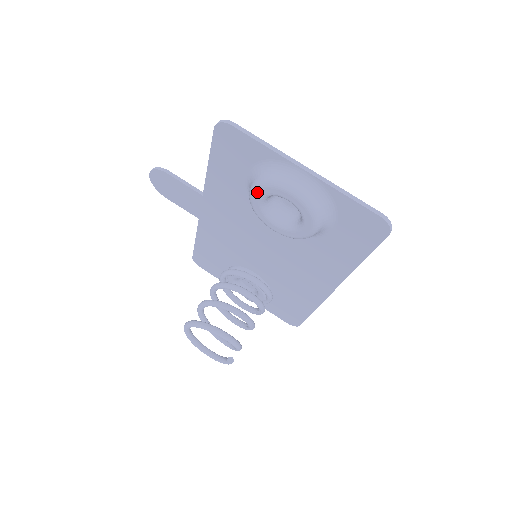
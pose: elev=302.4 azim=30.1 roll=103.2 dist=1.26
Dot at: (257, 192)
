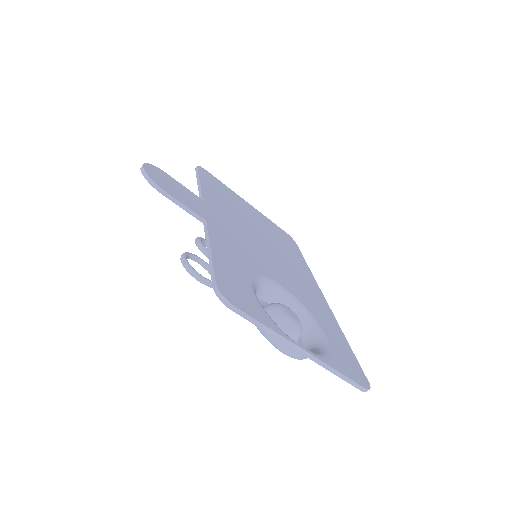
Dot at: occluded
